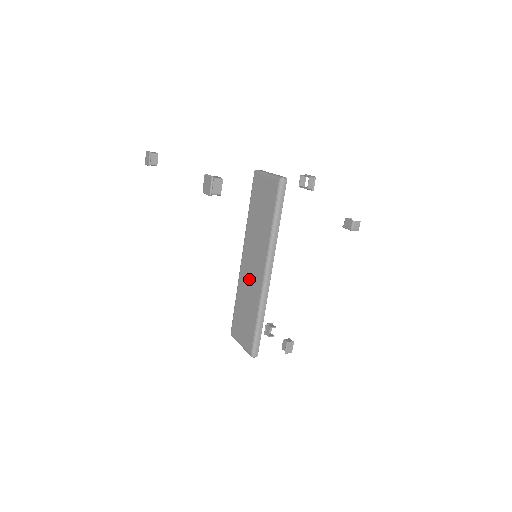
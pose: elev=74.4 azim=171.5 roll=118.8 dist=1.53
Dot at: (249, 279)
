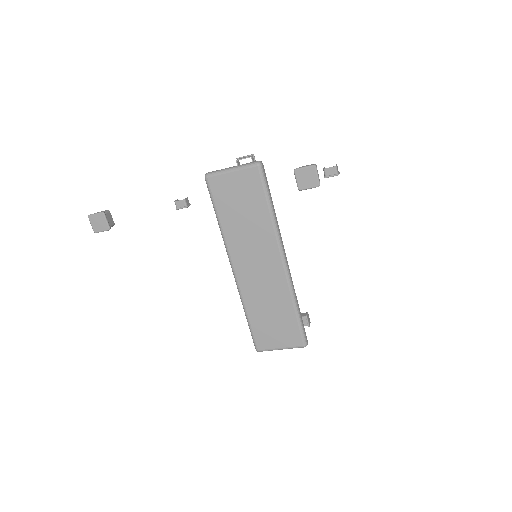
Dot at: (260, 282)
